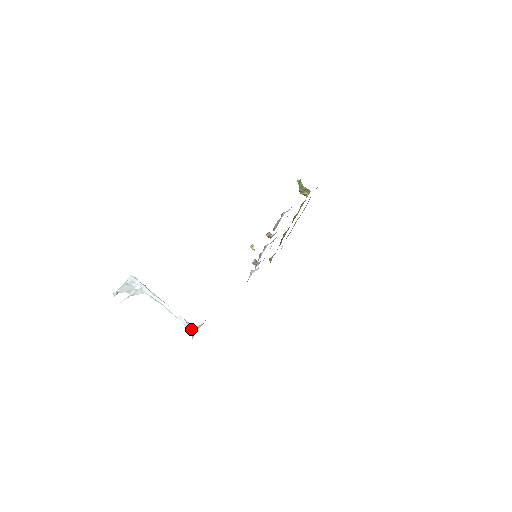
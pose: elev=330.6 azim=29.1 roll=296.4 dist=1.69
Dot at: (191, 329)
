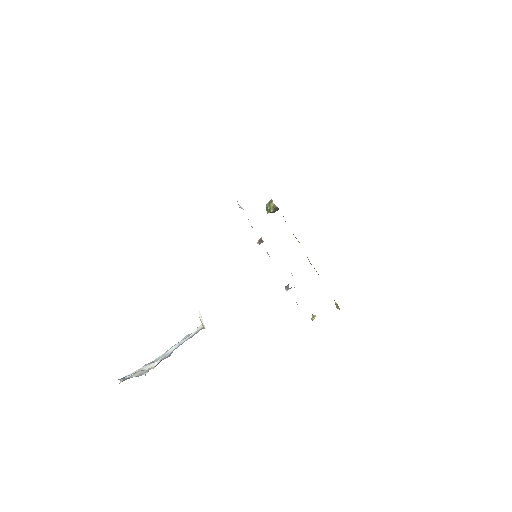
Dot at: (202, 325)
